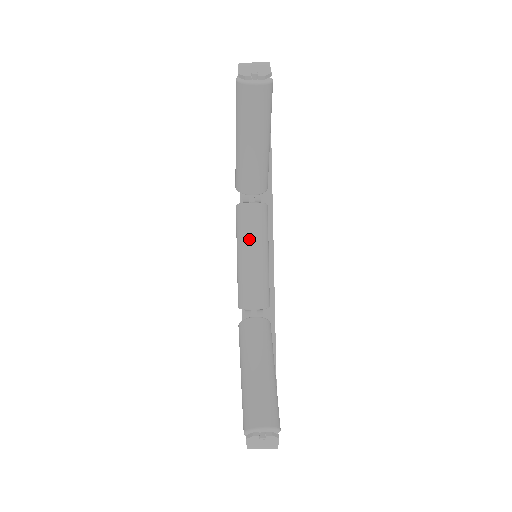
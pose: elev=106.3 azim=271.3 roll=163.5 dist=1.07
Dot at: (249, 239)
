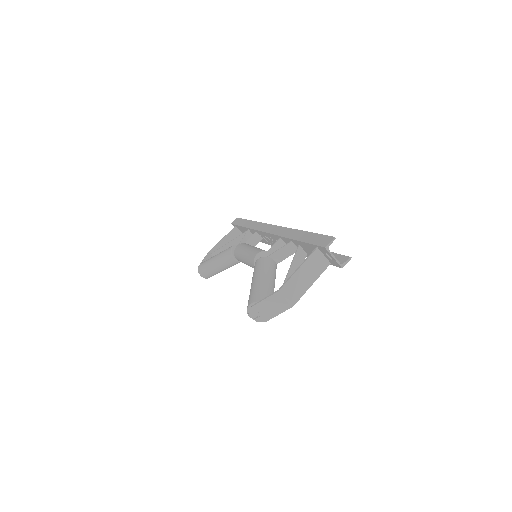
Dot at: (248, 264)
